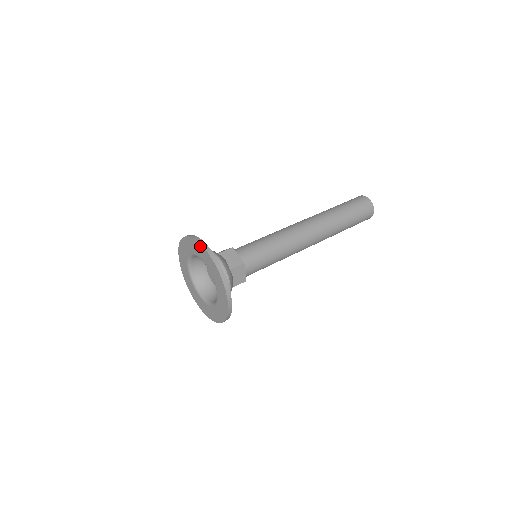
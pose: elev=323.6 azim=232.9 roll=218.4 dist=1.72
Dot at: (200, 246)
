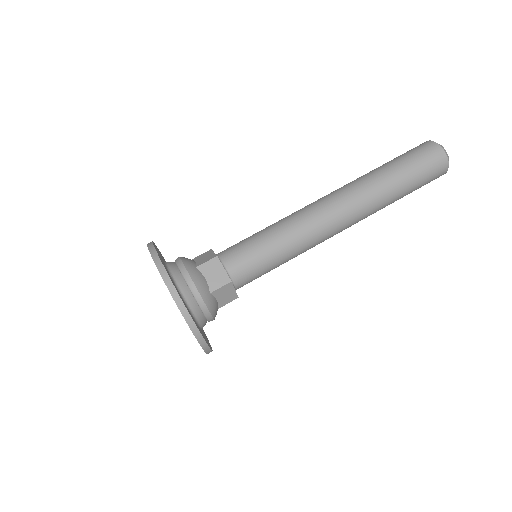
Dot at: occluded
